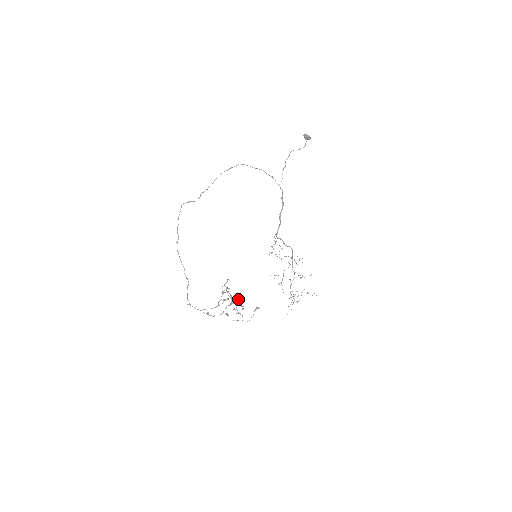
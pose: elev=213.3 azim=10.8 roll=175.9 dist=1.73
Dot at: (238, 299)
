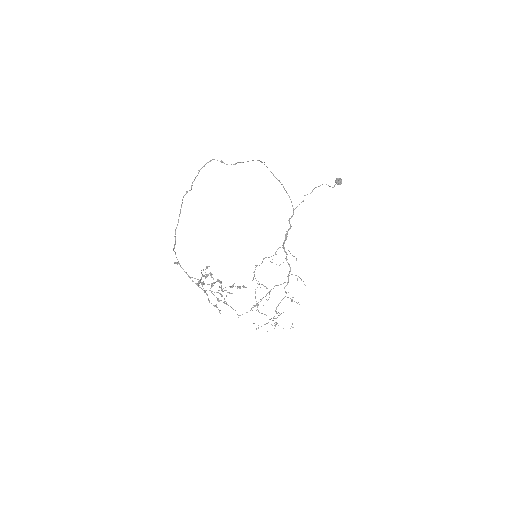
Dot at: occluded
